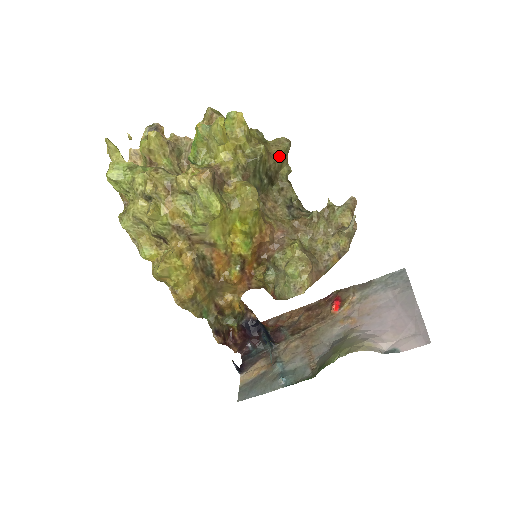
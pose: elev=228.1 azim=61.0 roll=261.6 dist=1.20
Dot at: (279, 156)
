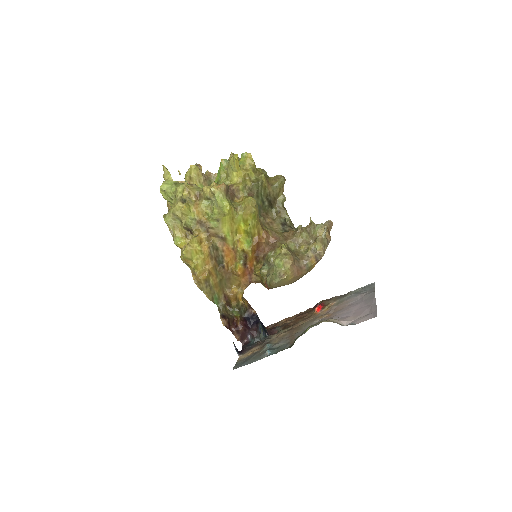
Dot at: (276, 186)
